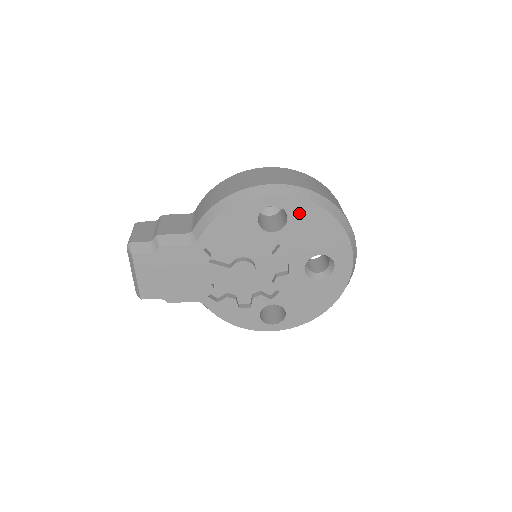
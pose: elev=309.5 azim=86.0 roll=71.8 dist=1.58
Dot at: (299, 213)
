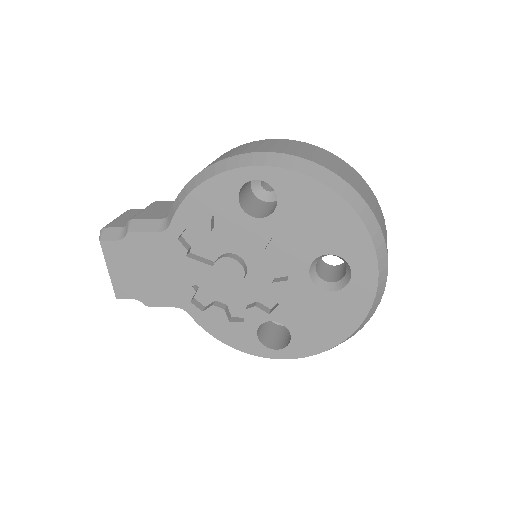
Dot at: (292, 191)
